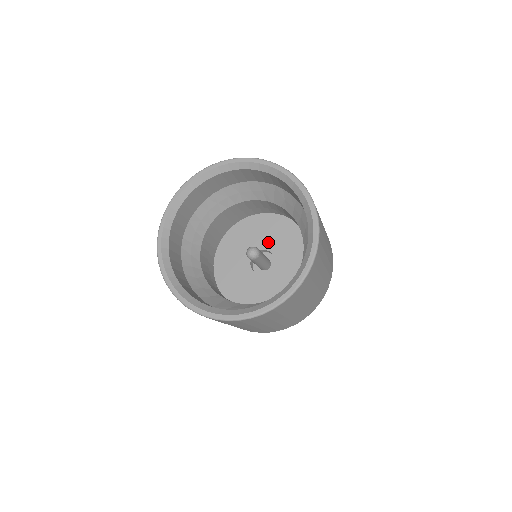
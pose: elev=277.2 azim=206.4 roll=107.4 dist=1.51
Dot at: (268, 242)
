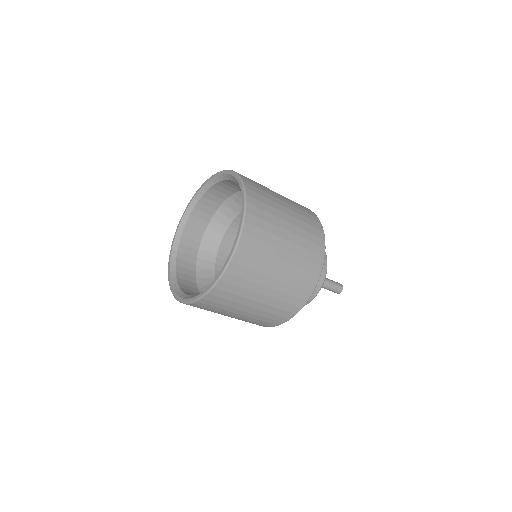
Dot at: occluded
